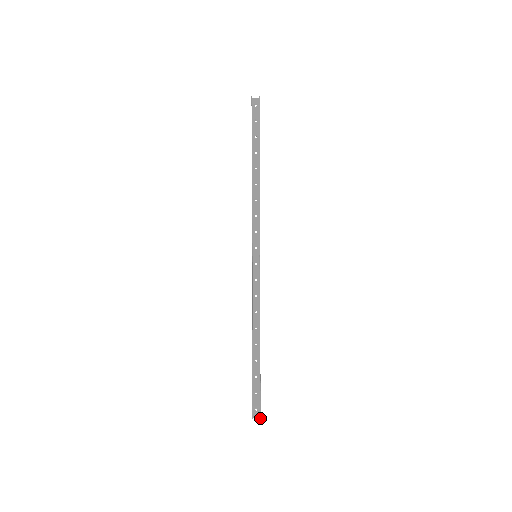
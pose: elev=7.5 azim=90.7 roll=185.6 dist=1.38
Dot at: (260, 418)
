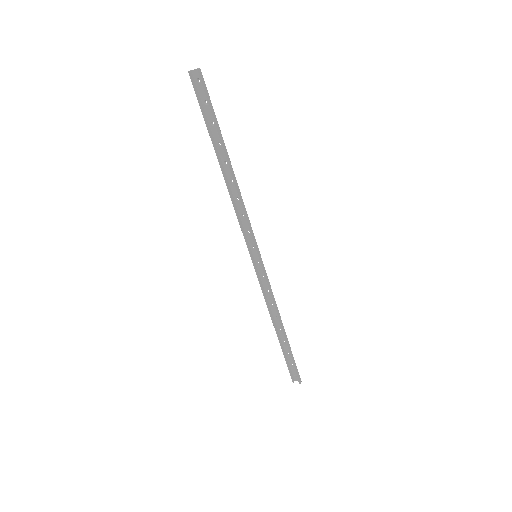
Dot at: occluded
